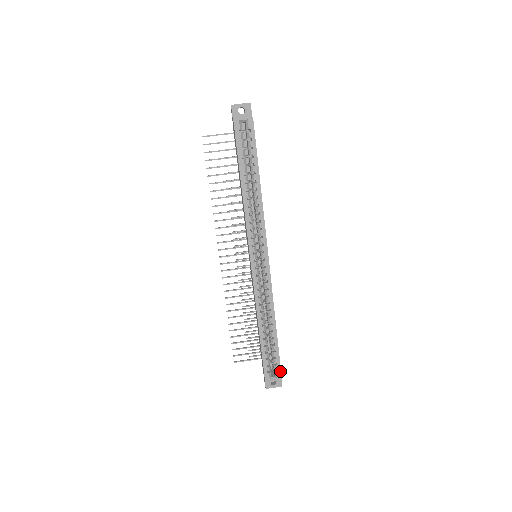
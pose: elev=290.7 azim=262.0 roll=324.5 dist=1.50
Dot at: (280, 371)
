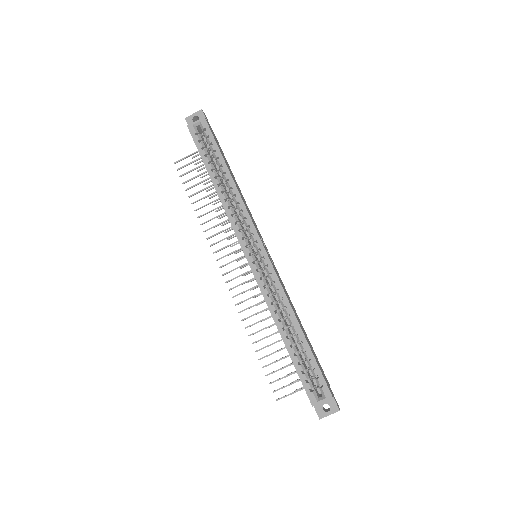
Dot at: (326, 385)
